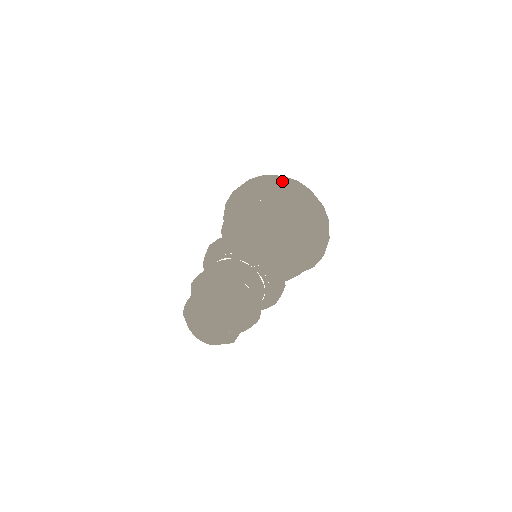
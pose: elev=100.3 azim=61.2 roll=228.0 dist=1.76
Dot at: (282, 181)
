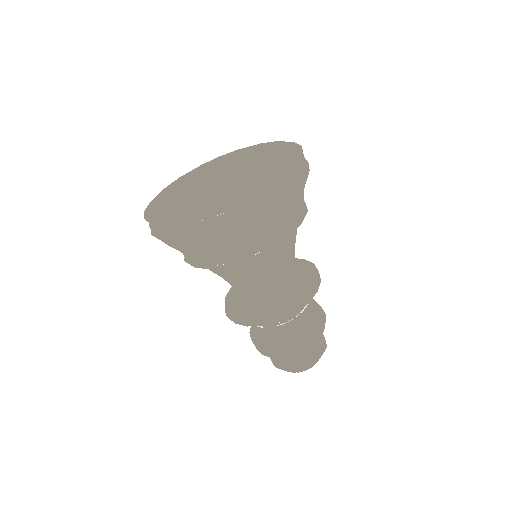
Dot at: (213, 238)
